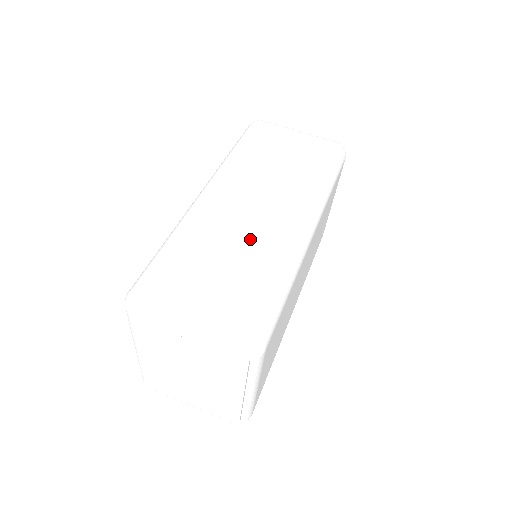
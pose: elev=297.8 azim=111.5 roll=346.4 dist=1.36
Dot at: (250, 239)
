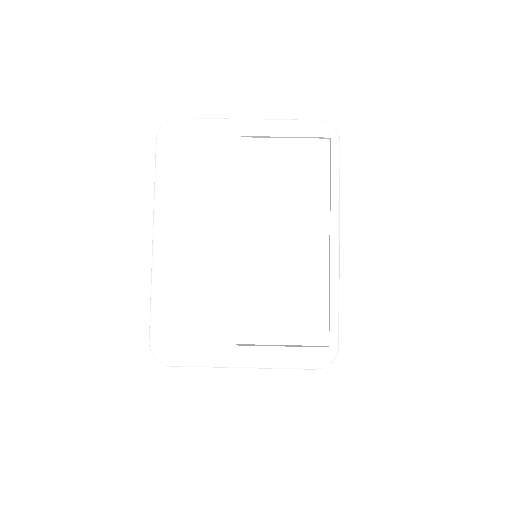
Dot at: occluded
